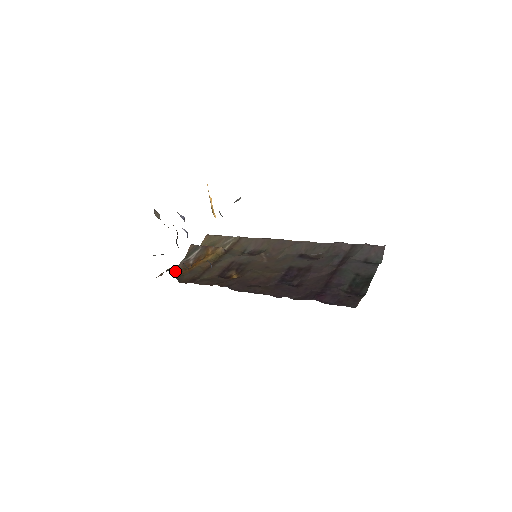
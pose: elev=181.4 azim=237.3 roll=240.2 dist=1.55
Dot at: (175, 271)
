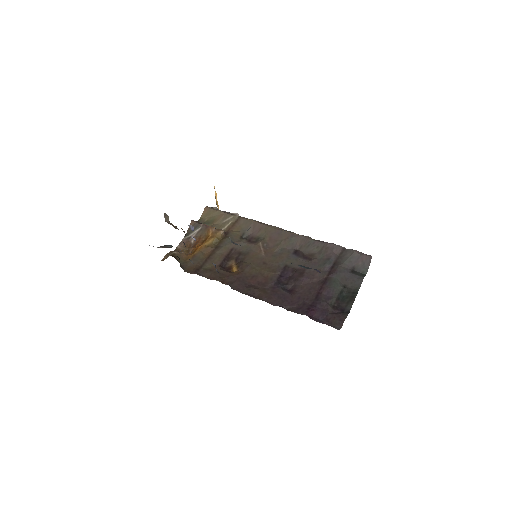
Dot at: (179, 254)
